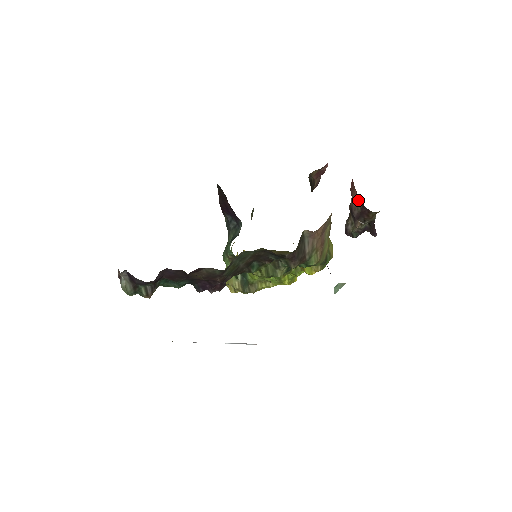
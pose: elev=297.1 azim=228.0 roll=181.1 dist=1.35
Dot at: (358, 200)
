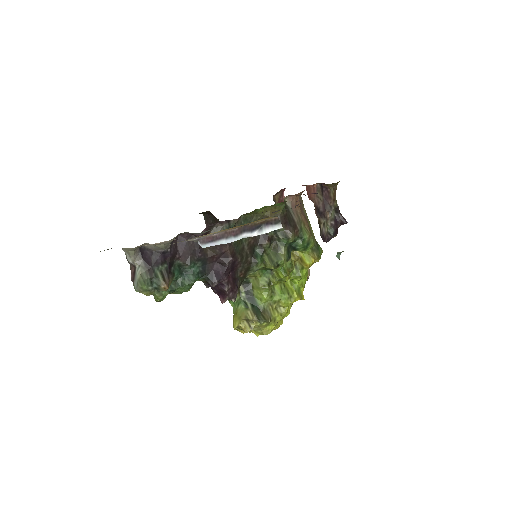
Dot at: (317, 191)
